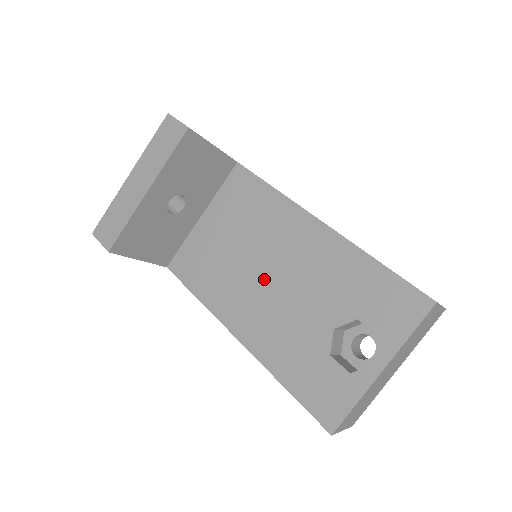
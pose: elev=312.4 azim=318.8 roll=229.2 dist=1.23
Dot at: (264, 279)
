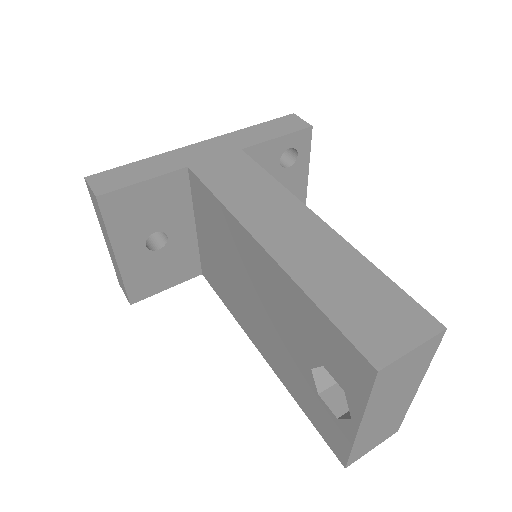
Dot at: (252, 301)
